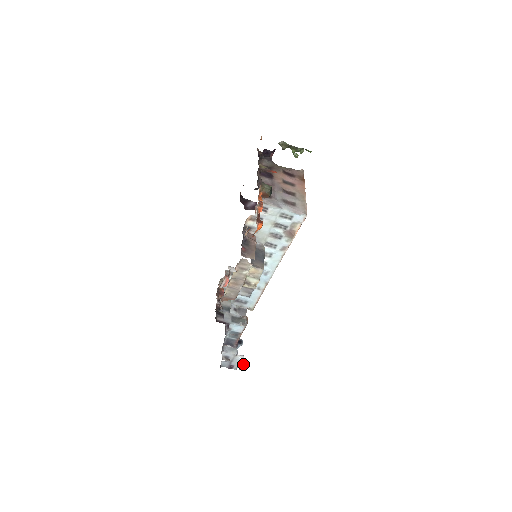
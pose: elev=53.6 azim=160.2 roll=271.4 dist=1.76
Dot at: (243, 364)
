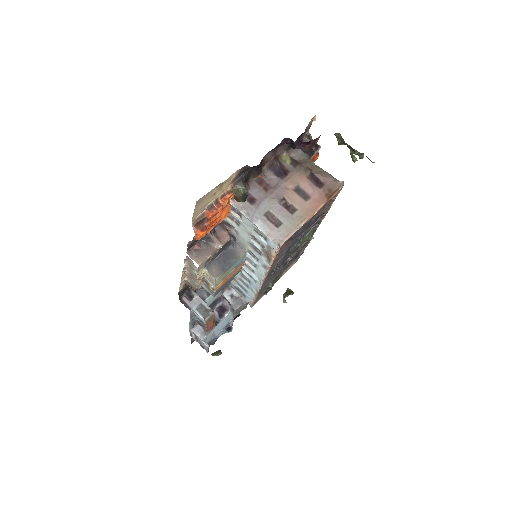
Dot at: (220, 351)
